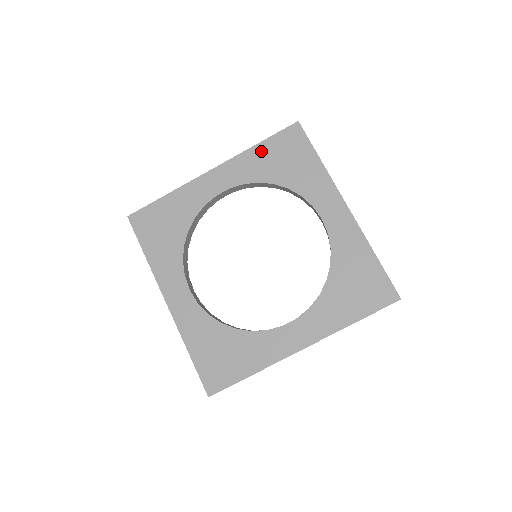
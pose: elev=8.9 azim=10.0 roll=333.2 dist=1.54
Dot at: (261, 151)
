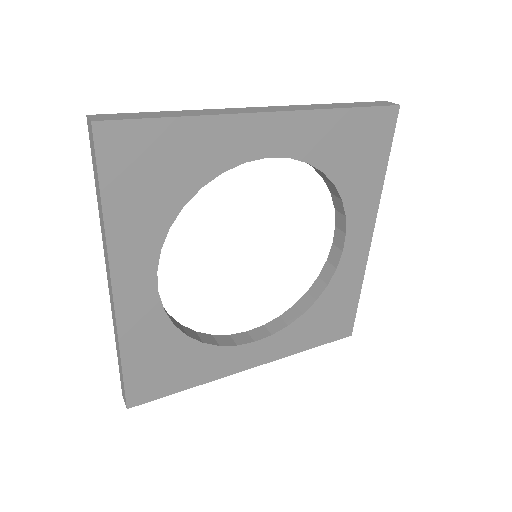
Dot at: (119, 208)
